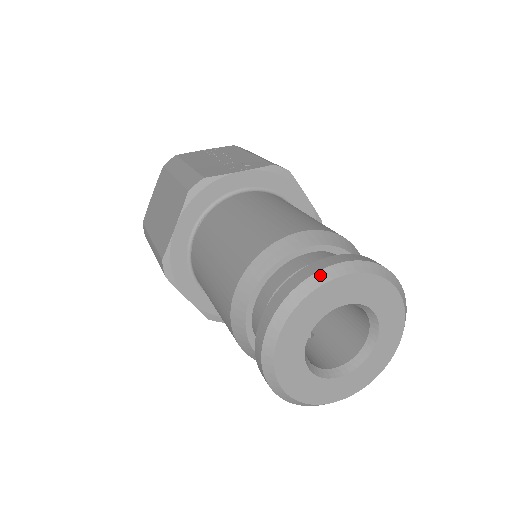
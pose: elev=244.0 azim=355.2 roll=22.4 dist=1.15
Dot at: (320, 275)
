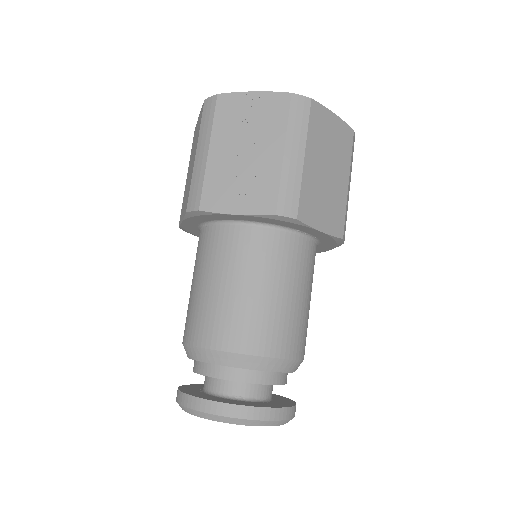
Dot at: (202, 414)
